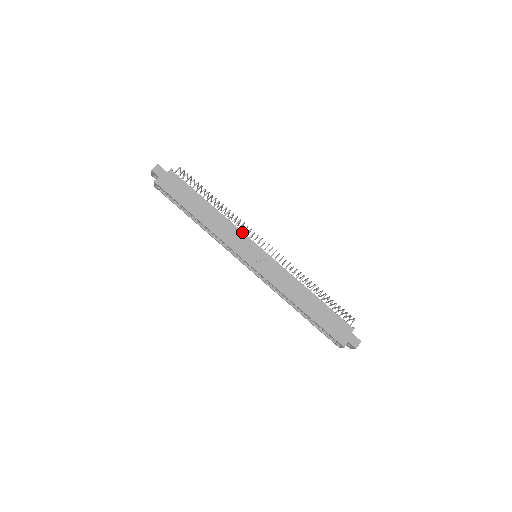
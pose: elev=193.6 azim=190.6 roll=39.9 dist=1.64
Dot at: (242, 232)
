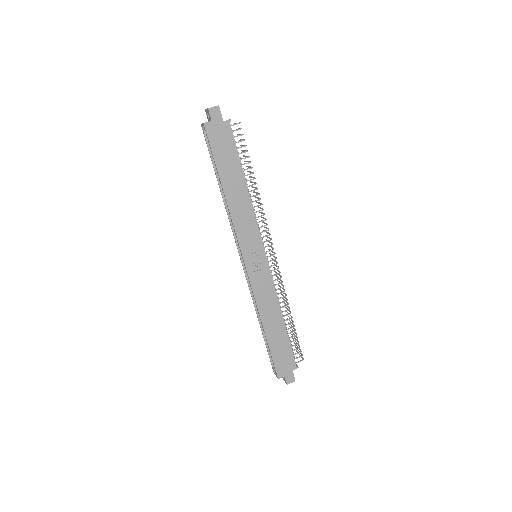
Dot at: (258, 229)
